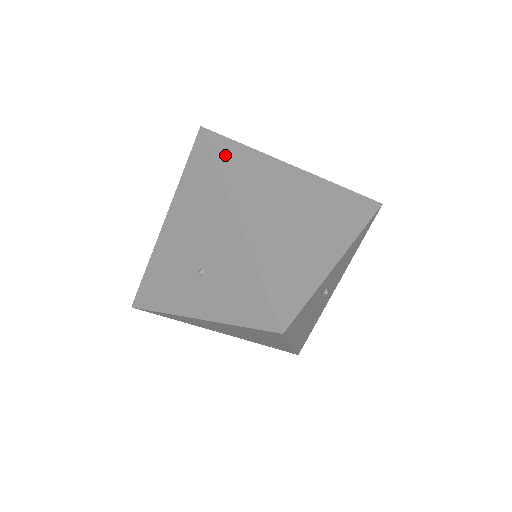
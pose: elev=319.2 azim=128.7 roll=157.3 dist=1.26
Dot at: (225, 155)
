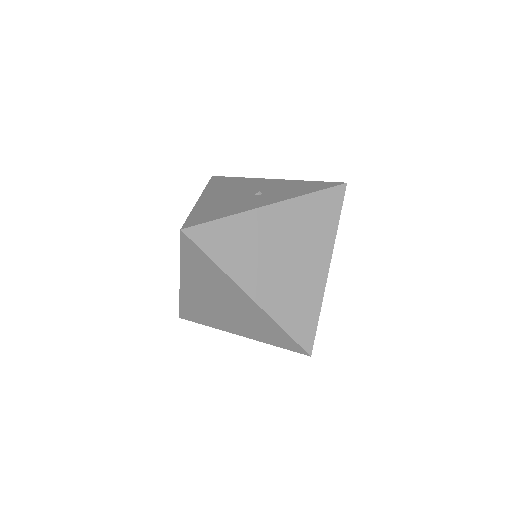
Dot at: occluded
